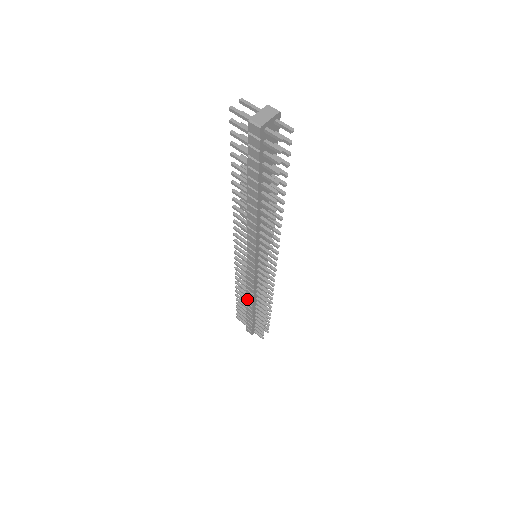
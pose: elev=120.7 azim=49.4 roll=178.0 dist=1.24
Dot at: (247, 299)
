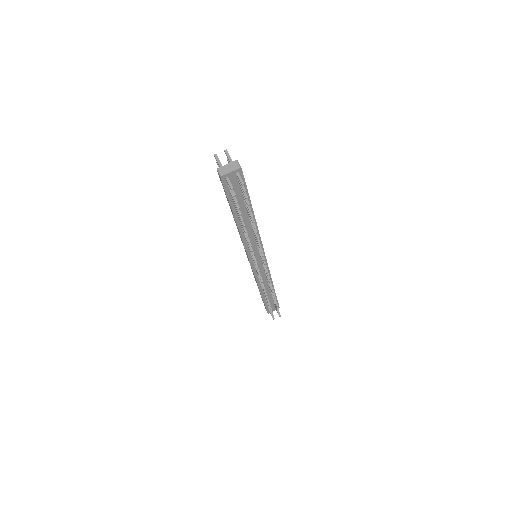
Dot at: (257, 285)
